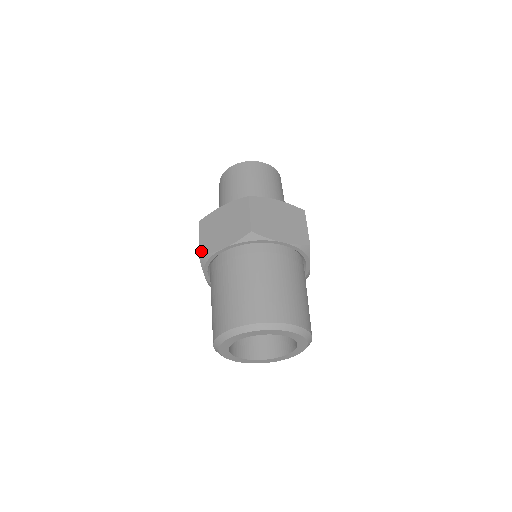
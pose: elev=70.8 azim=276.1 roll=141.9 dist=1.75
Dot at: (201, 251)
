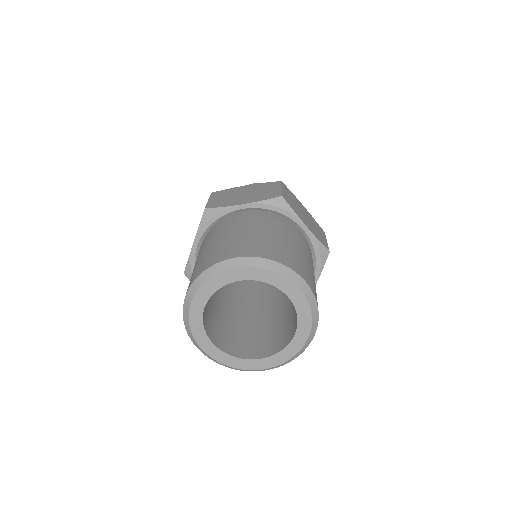
Dot at: (209, 206)
